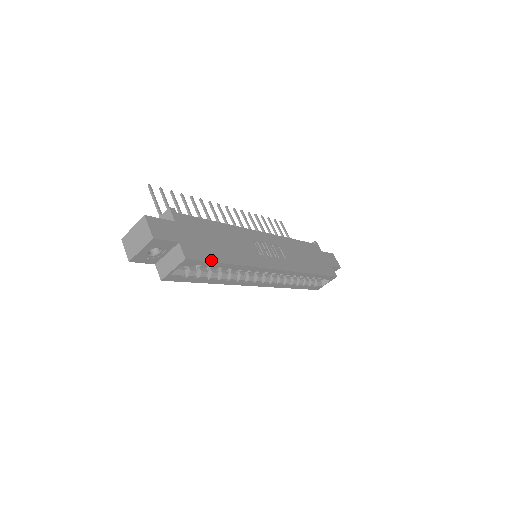
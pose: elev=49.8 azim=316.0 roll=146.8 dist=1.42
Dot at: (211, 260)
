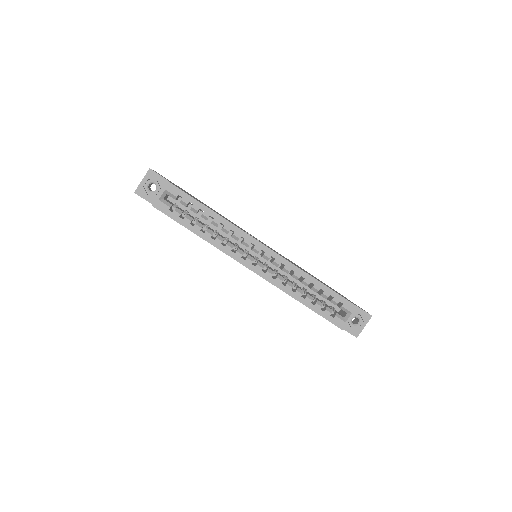
Dot at: (191, 196)
